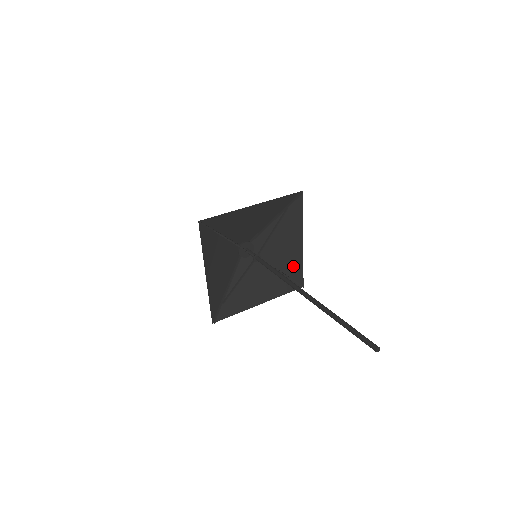
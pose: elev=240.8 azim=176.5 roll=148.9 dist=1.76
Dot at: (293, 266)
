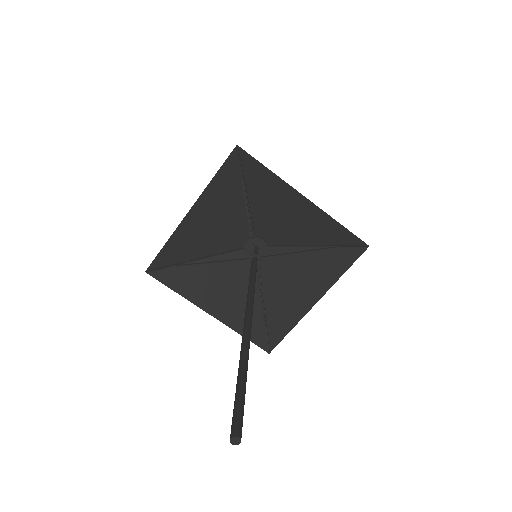
Dot at: (328, 231)
